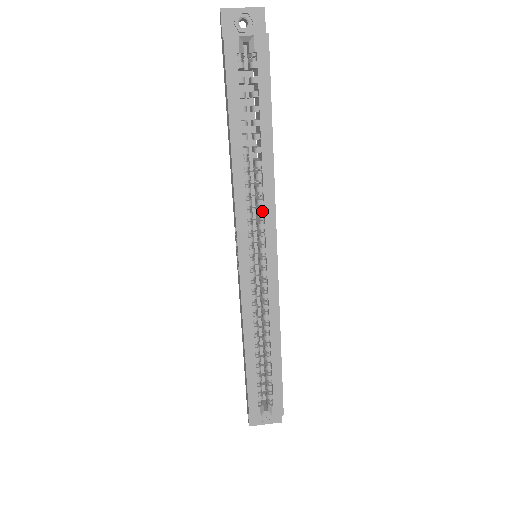
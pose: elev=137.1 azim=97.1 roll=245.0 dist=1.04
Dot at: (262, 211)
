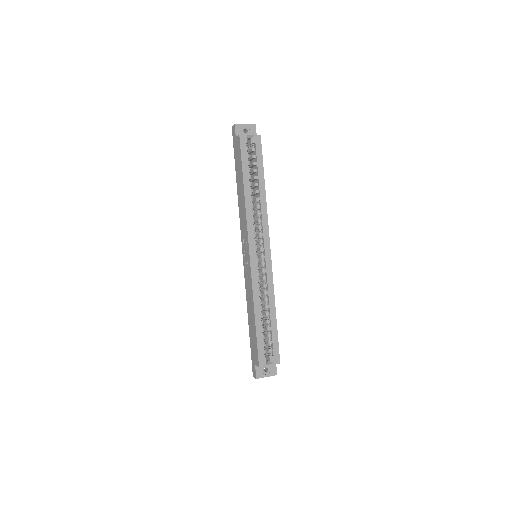
Dot at: (261, 226)
